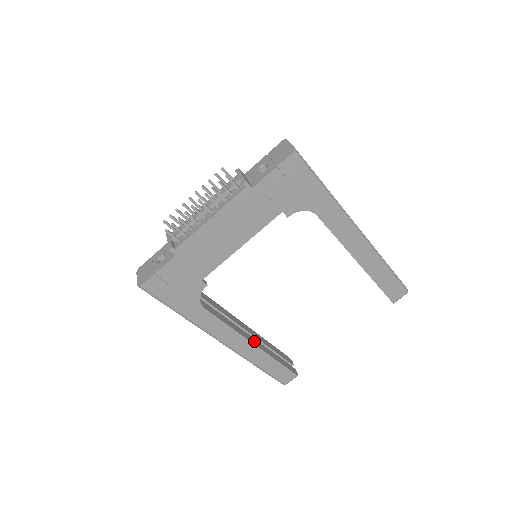
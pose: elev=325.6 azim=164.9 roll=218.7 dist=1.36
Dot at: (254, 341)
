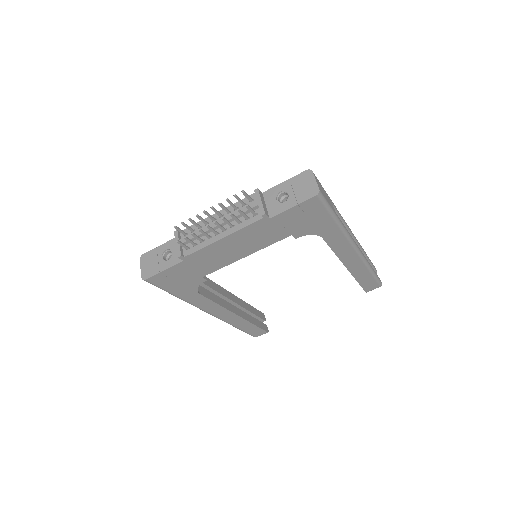
Dot at: (237, 311)
